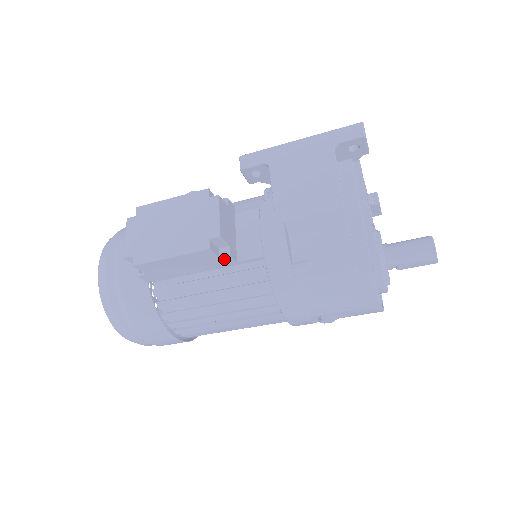
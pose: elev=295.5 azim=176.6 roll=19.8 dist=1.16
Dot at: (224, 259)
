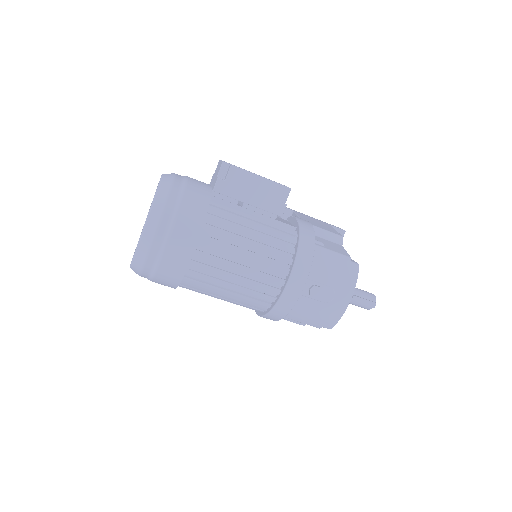
Dot at: (281, 205)
